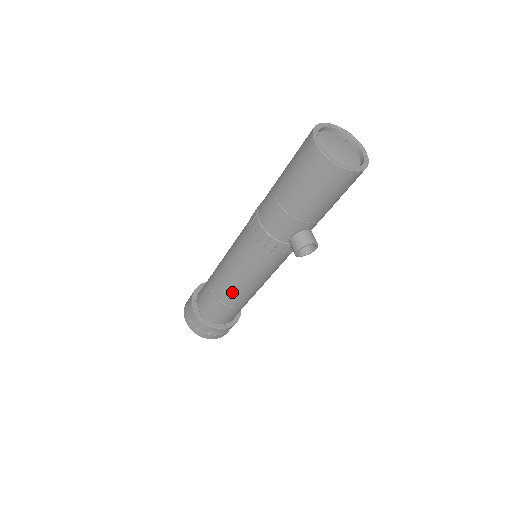
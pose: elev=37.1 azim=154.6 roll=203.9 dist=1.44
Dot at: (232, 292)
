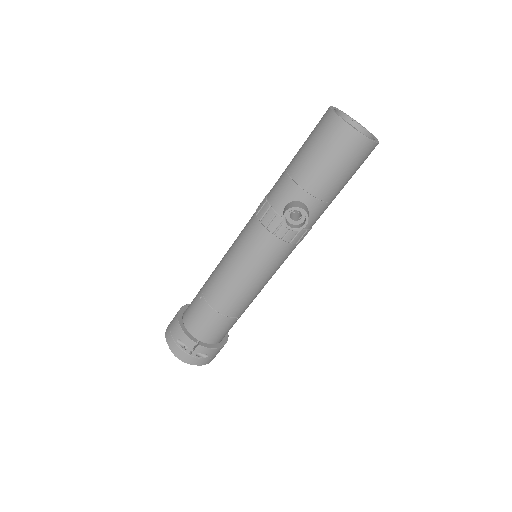
Dot at: (218, 284)
